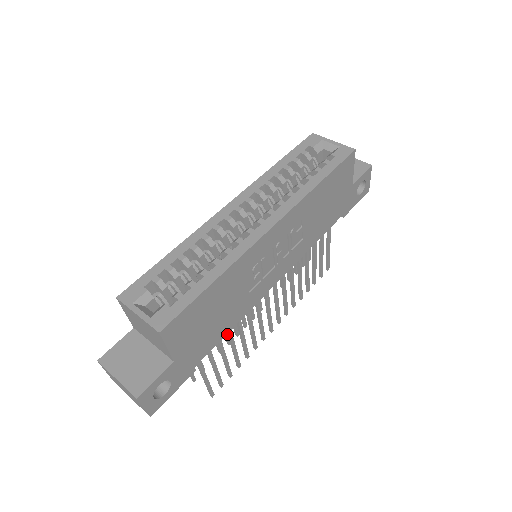
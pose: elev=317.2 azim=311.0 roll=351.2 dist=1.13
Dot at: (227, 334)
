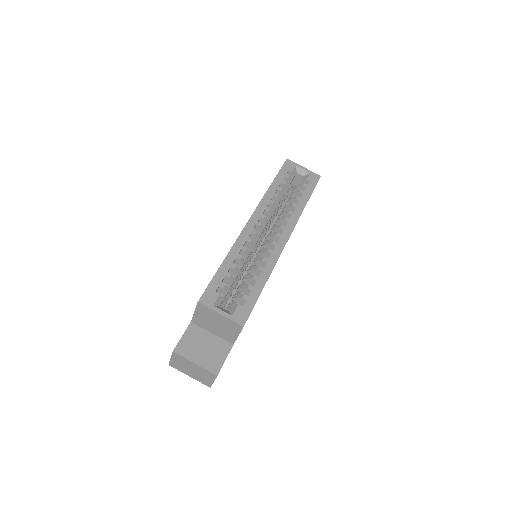
Dot at: occluded
